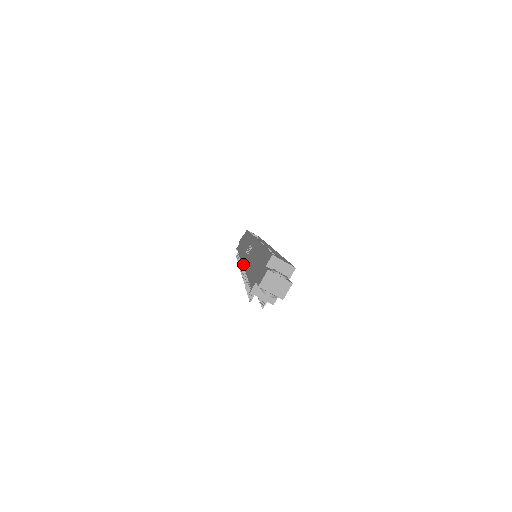
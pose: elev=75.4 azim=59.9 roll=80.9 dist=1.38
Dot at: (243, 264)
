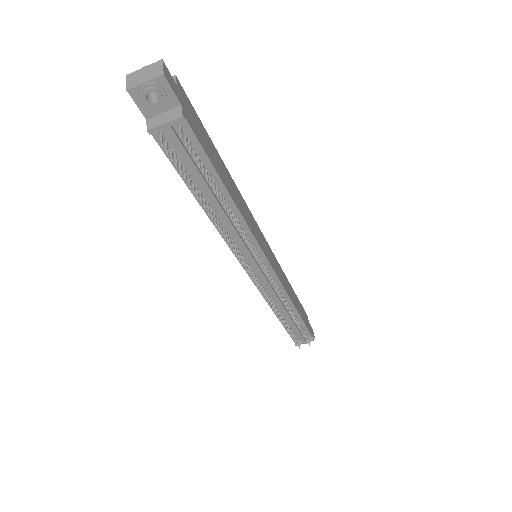
Dot at: (235, 256)
